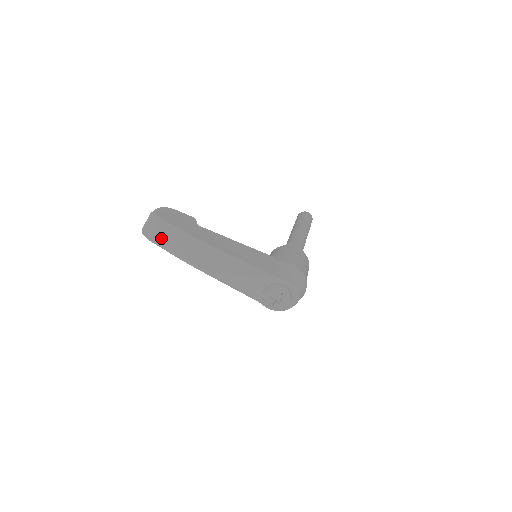
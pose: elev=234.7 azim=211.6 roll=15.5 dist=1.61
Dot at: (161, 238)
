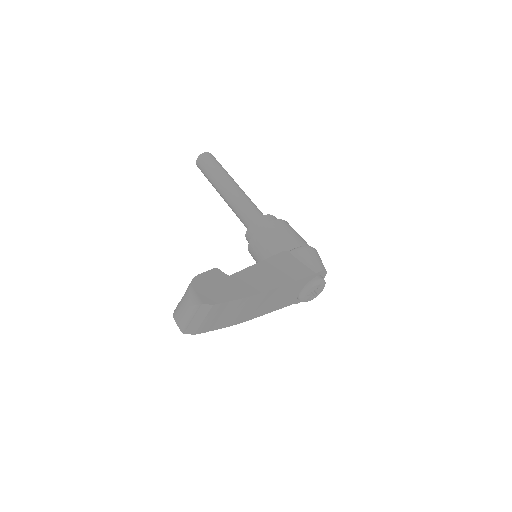
Dot at: (210, 323)
